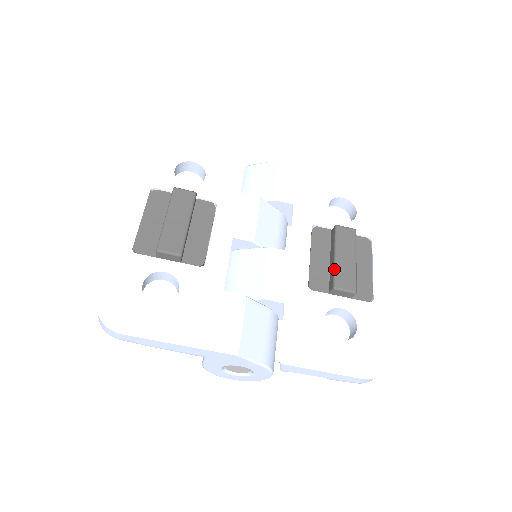
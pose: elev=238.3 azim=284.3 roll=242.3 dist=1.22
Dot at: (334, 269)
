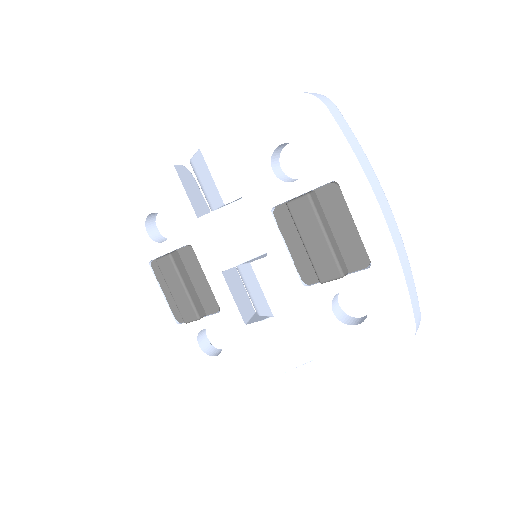
Dot at: occluded
